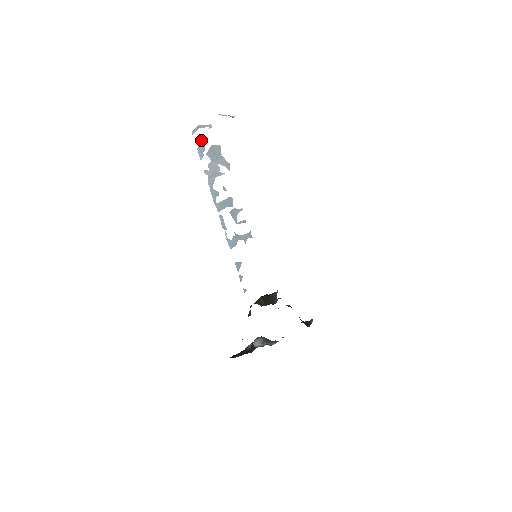
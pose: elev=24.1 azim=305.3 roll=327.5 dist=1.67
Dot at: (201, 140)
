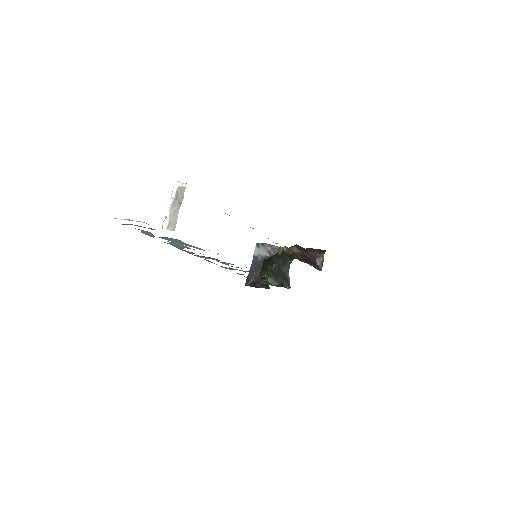
Dot at: (142, 231)
